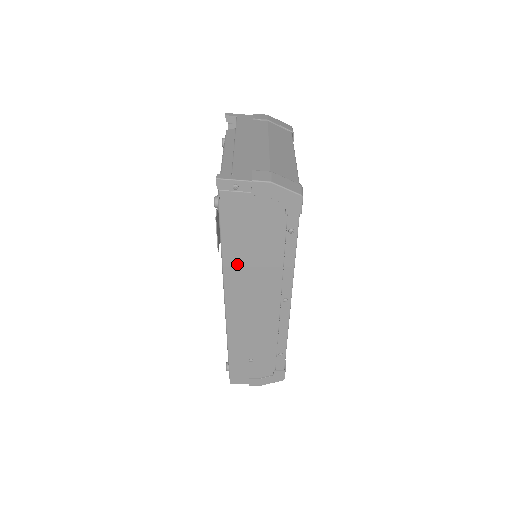
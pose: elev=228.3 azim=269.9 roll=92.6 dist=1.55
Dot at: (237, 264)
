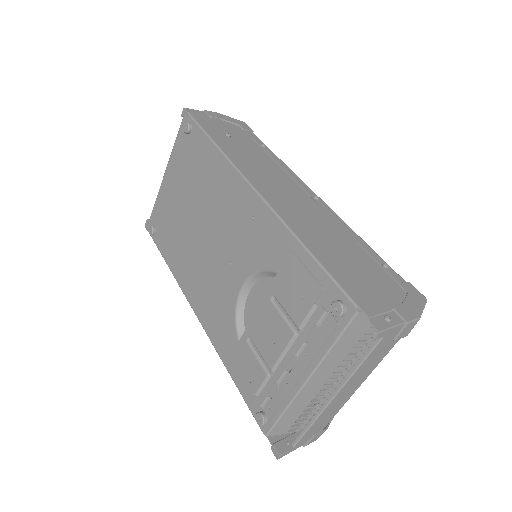
Dot at: occluded
